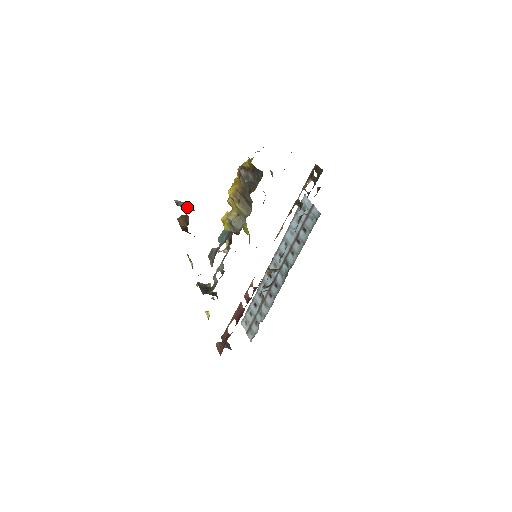
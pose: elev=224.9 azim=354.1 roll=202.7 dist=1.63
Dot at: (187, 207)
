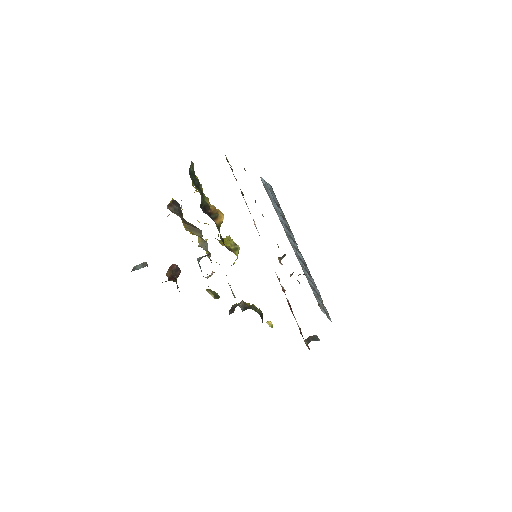
Dot at: (143, 266)
